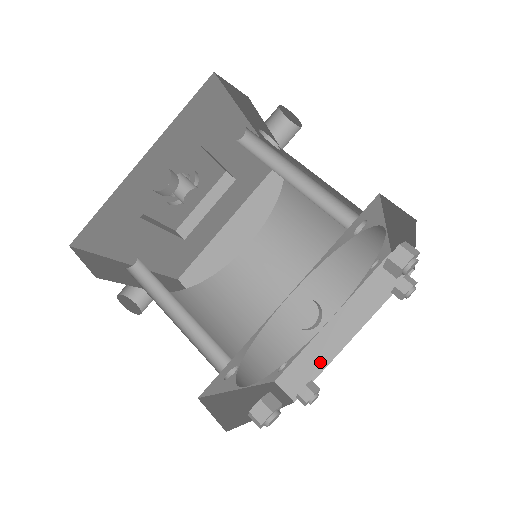
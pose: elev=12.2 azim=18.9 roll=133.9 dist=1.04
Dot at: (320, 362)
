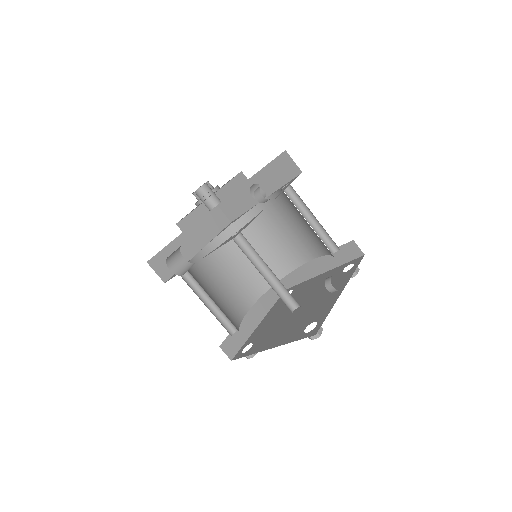
Dot at: (245, 336)
